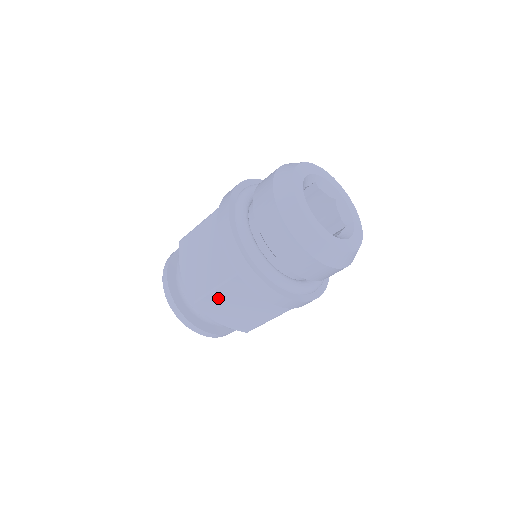
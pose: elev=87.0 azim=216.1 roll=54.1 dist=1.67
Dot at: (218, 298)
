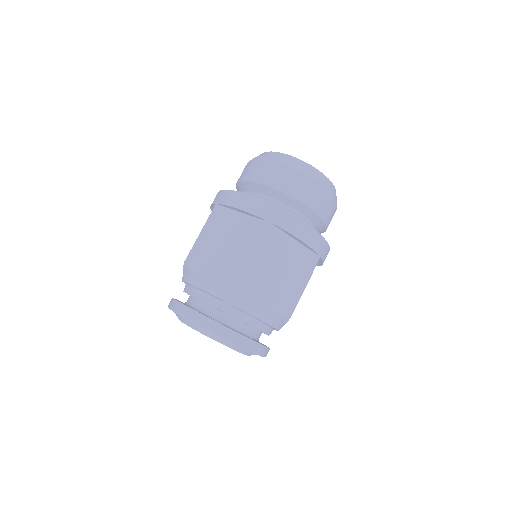
Dot at: (259, 267)
